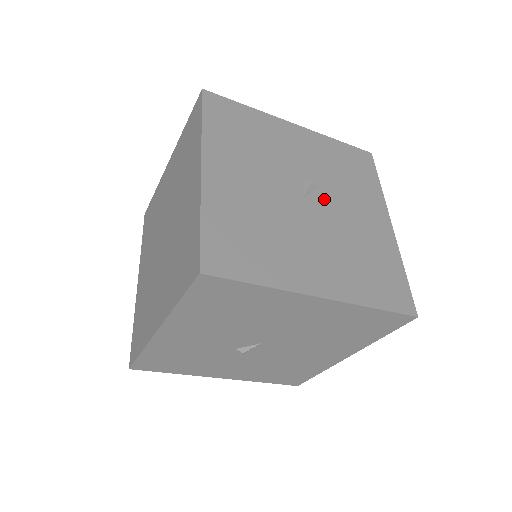
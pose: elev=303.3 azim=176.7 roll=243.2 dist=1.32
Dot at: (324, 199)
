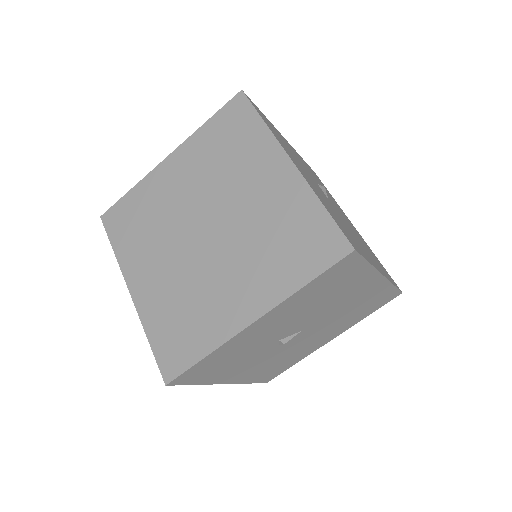
Dot at: (332, 202)
